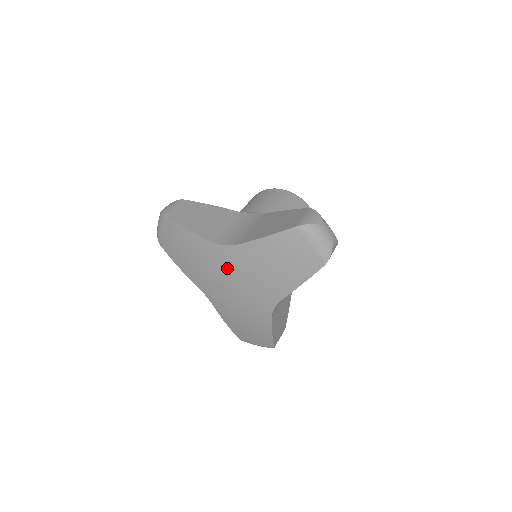
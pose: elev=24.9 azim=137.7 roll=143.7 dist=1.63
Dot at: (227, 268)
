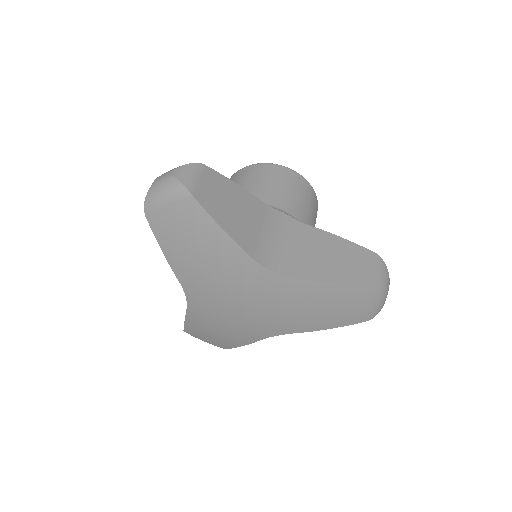
Dot at: (253, 291)
